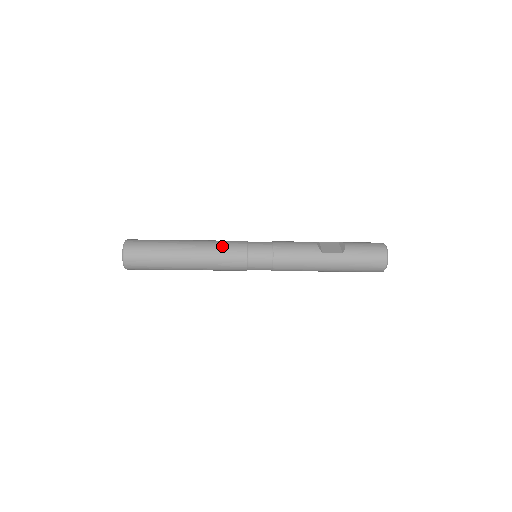
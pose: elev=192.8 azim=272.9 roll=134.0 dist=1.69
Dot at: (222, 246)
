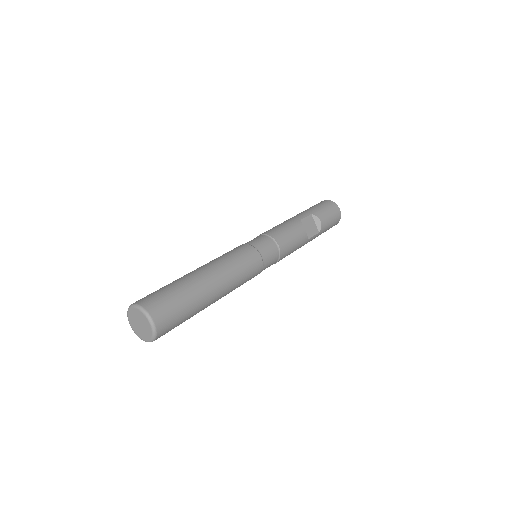
Dot at: (245, 273)
